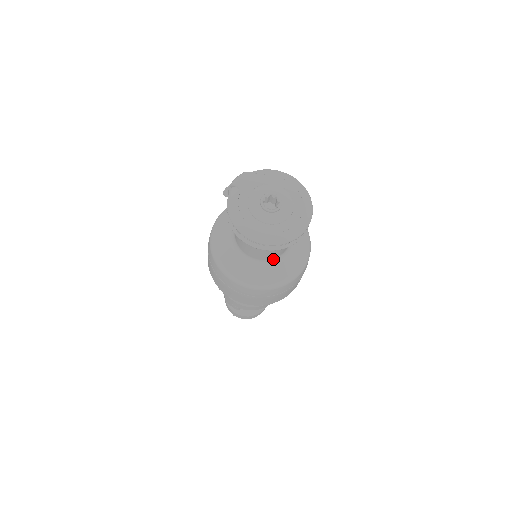
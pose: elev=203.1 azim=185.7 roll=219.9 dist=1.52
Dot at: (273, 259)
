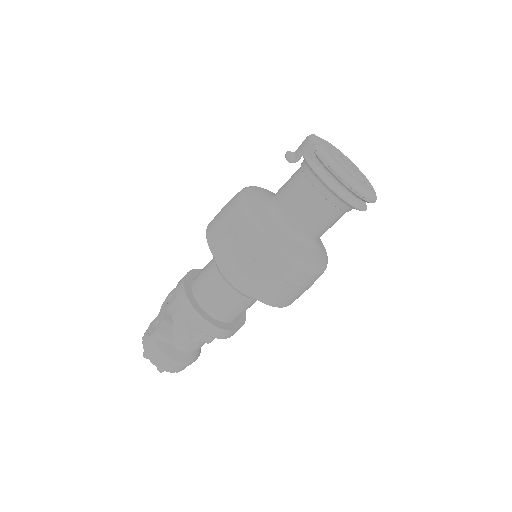
Dot at: occluded
